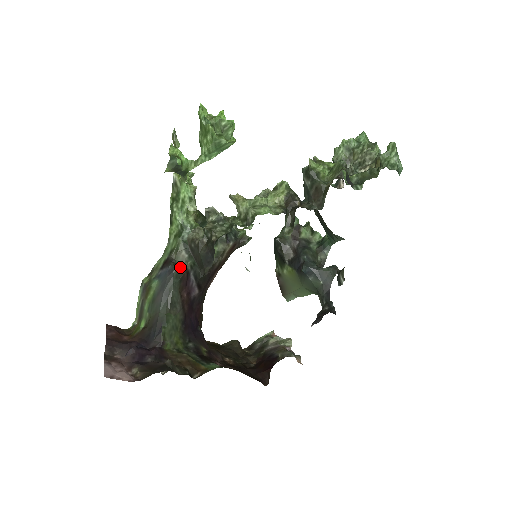
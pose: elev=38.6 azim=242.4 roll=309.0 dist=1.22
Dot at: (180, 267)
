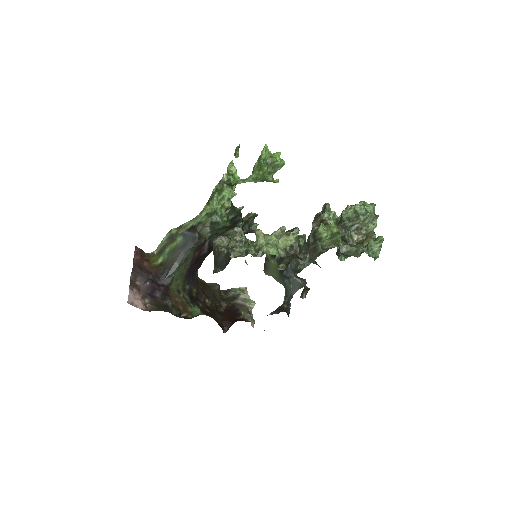
Dot at: (201, 237)
